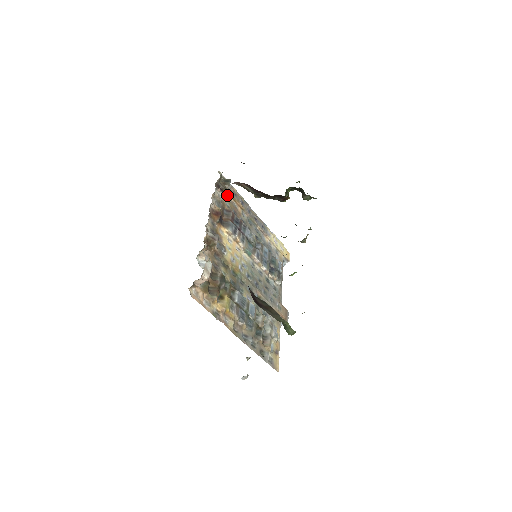
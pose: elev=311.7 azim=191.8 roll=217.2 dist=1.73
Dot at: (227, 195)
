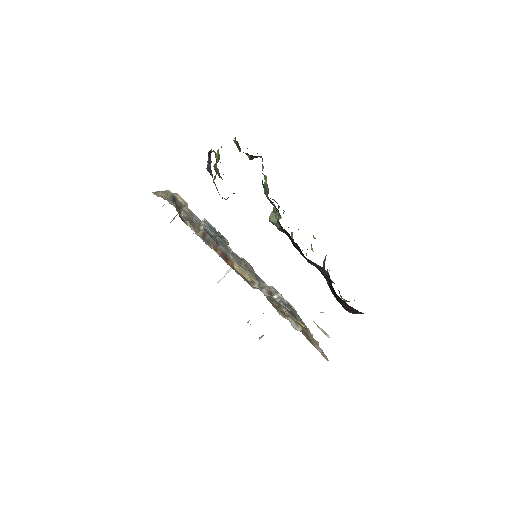
Dot at: occluded
